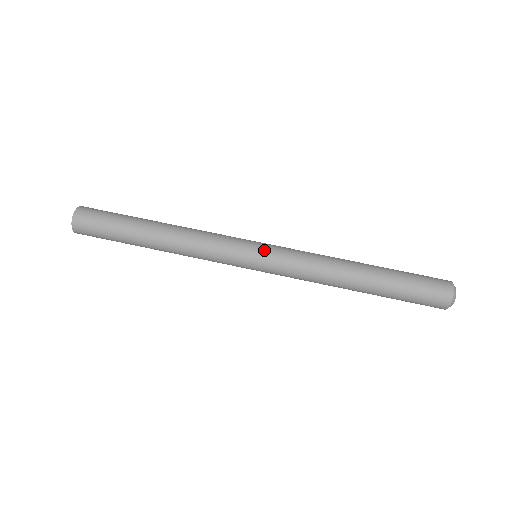
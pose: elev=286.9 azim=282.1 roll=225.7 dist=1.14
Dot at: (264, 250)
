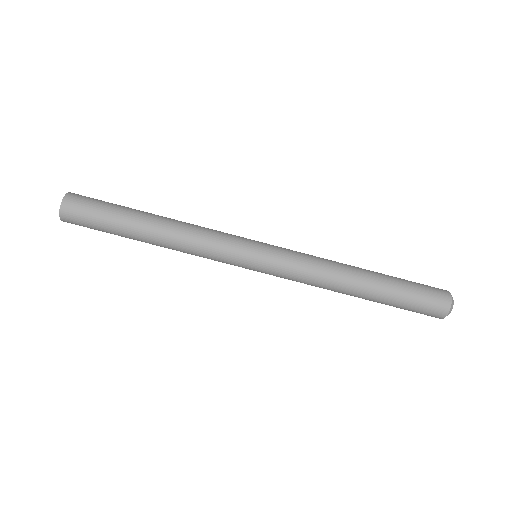
Dot at: (264, 260)
